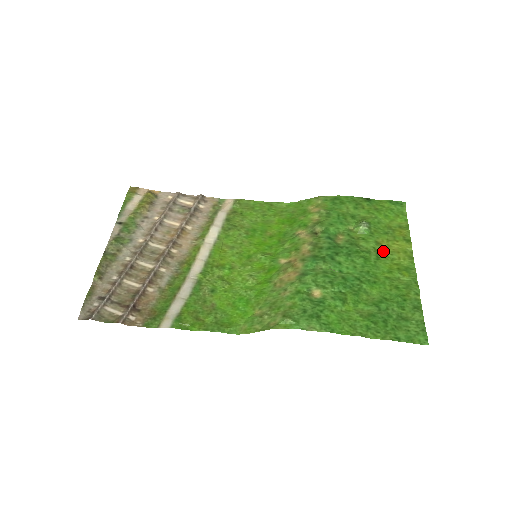
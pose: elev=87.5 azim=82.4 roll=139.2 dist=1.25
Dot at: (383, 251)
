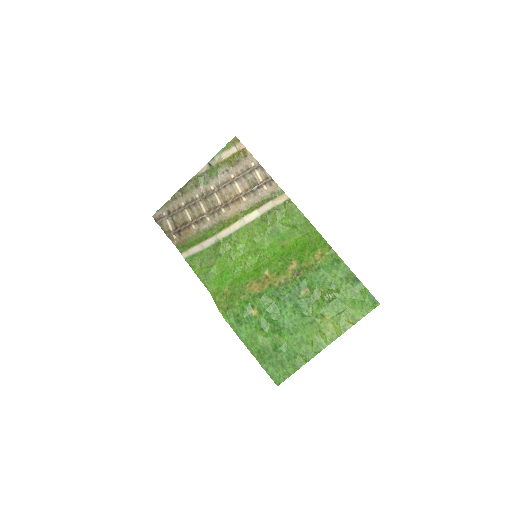
Dot at: (320, 321)
